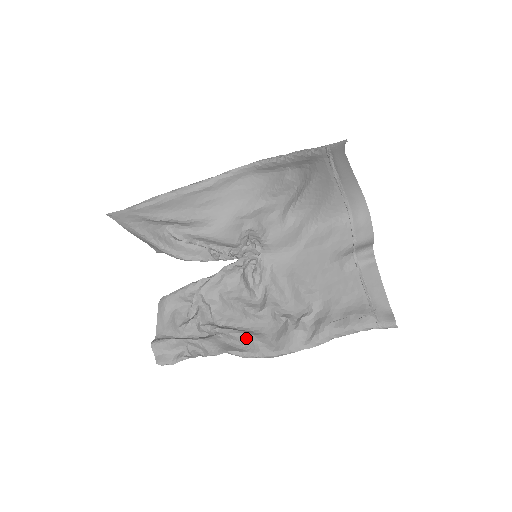
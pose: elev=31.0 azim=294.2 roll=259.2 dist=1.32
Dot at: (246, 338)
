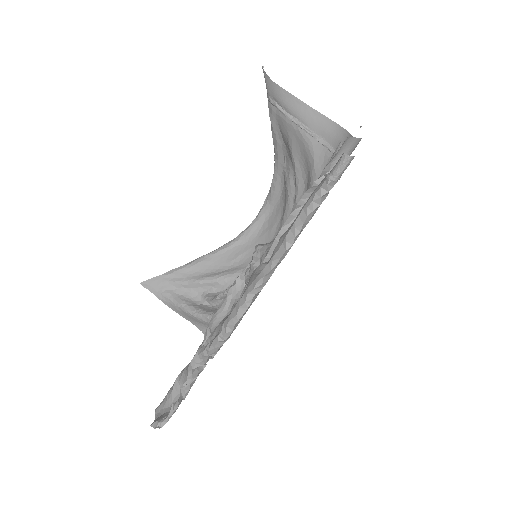
Dot at: (218, 325)
